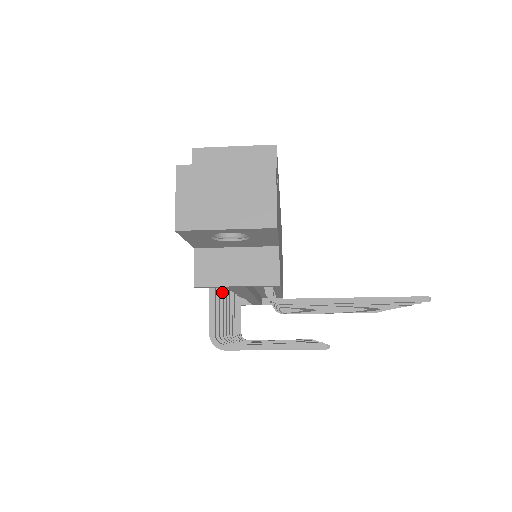
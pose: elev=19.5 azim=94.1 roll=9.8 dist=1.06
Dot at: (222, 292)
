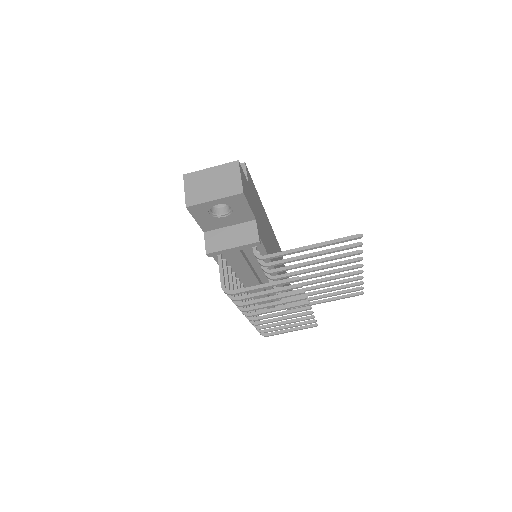
Dot at: (231, 271)
